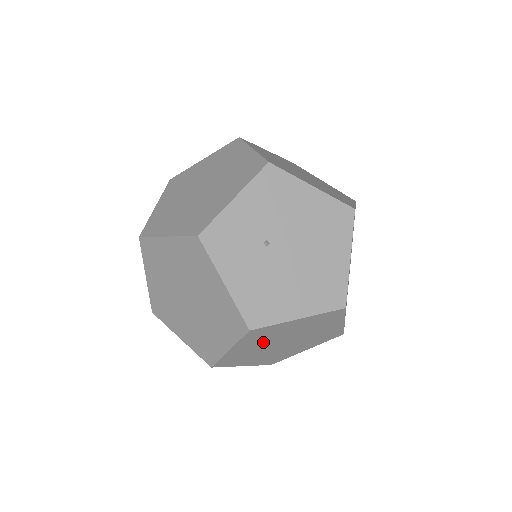
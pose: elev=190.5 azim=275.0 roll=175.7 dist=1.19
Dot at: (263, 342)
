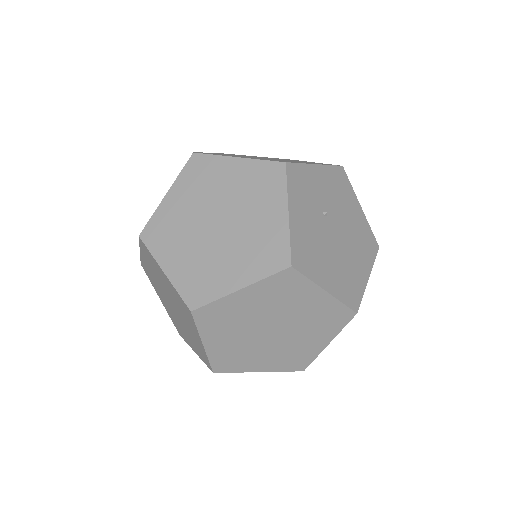
Dot at: (267, 307)
